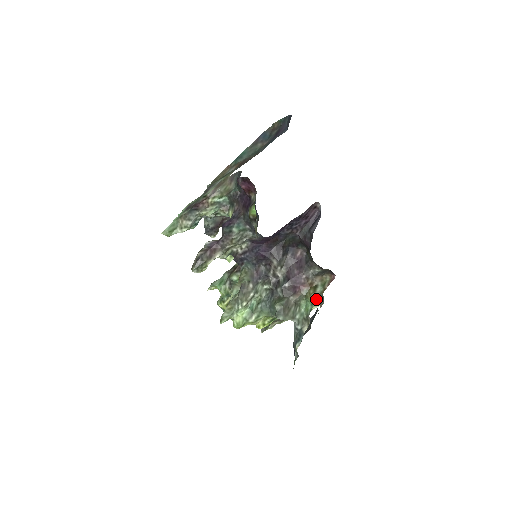
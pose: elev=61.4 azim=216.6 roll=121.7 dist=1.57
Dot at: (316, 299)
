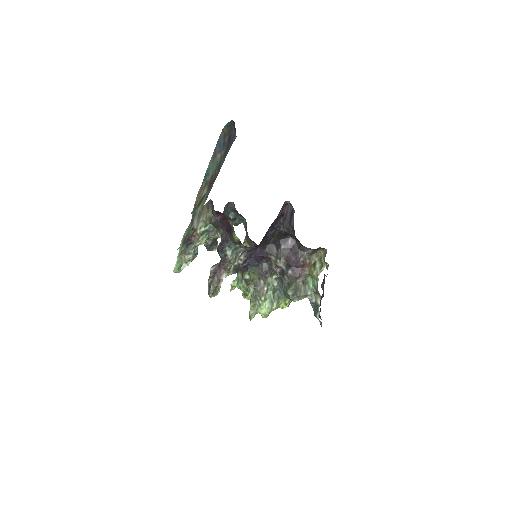
Dot at: occluded
